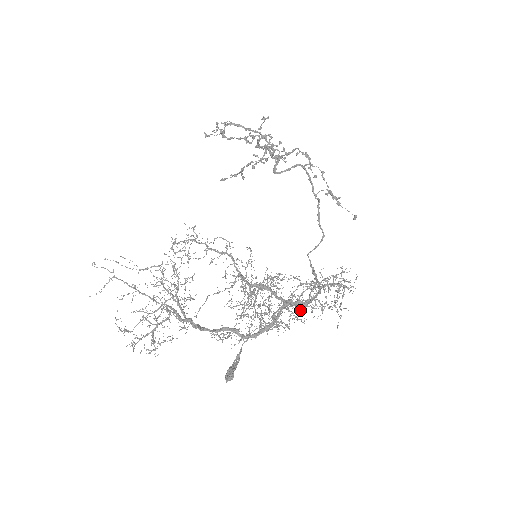
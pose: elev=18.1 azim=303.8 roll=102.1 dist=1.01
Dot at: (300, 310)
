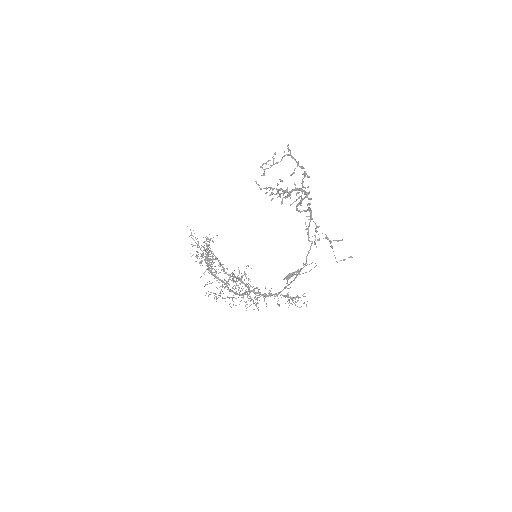
Dot at: (251, 299)
